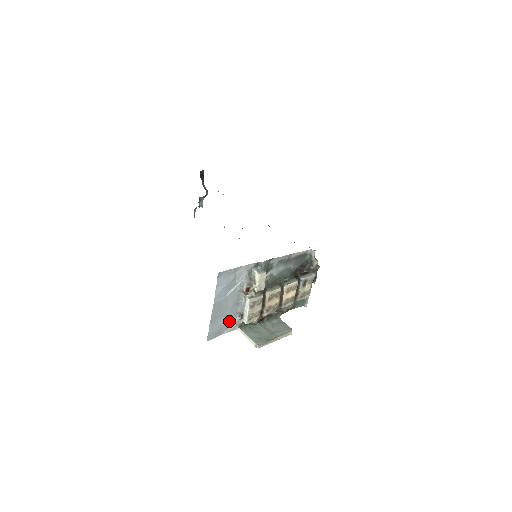
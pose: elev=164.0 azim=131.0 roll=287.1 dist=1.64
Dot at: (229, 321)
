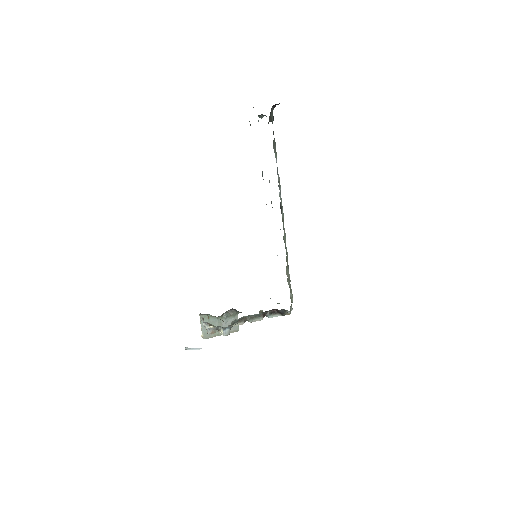
Dot at: occluded
